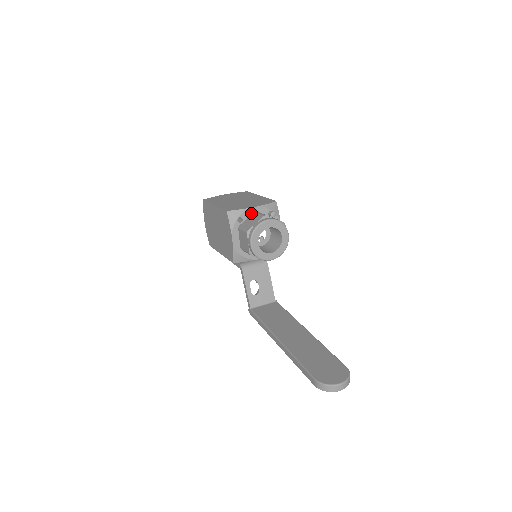
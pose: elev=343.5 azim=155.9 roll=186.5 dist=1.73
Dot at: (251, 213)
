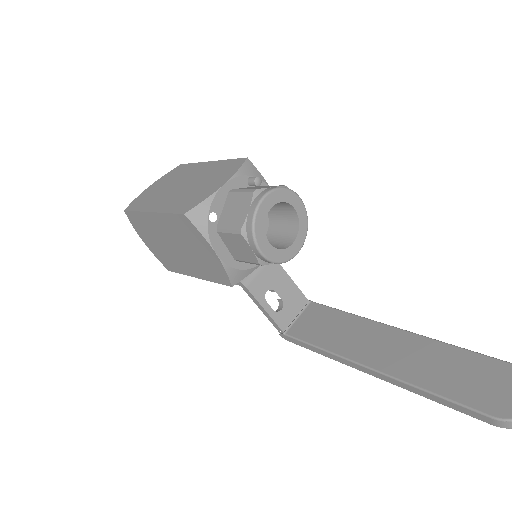
Dot at: (223, 197)
